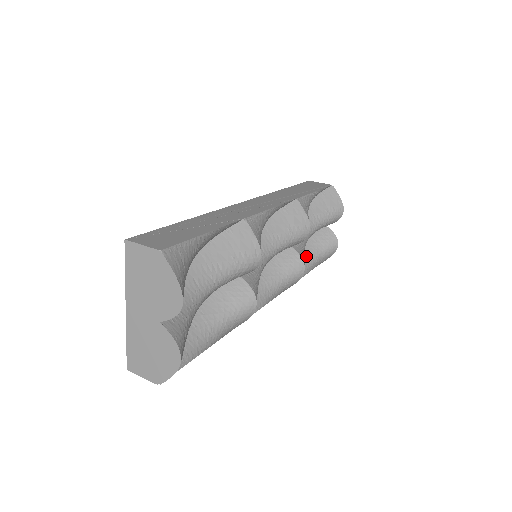
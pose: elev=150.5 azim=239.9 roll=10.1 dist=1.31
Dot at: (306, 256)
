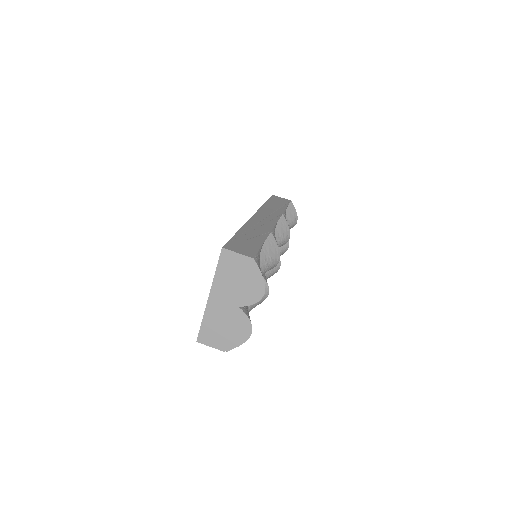
Dot at: occluded
